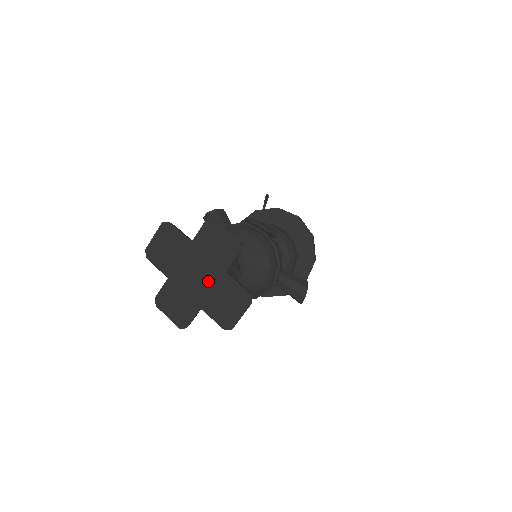
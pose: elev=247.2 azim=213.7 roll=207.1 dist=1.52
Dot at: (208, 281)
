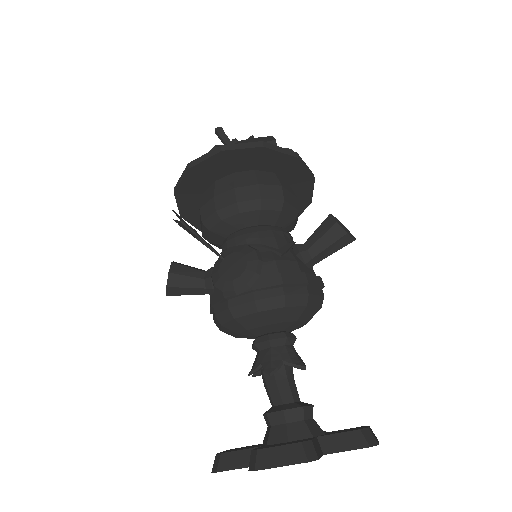
Dot at: occluded
